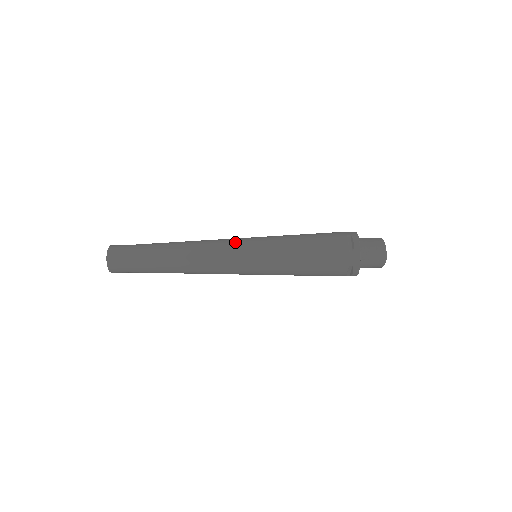
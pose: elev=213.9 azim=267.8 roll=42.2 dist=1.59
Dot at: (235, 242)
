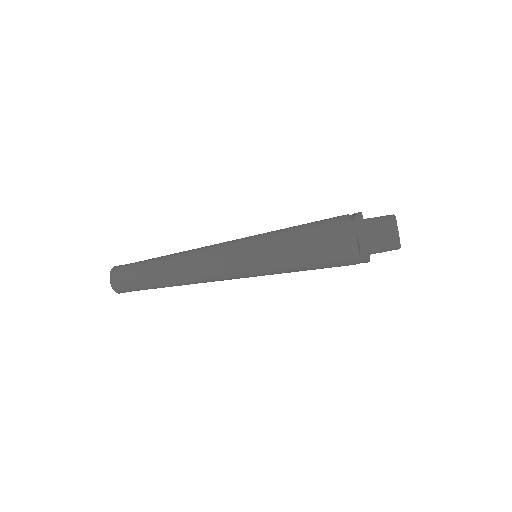
Dot at: (229, 259)
